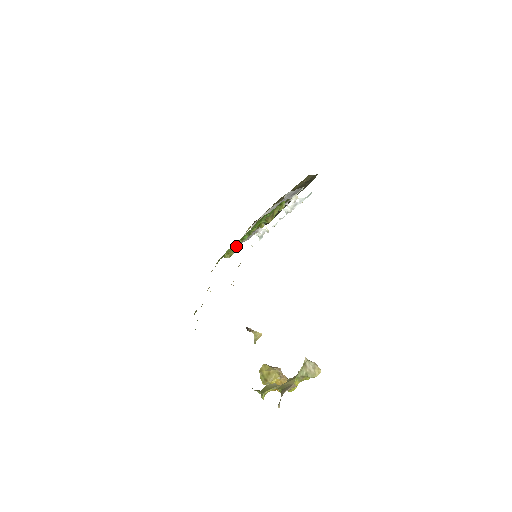
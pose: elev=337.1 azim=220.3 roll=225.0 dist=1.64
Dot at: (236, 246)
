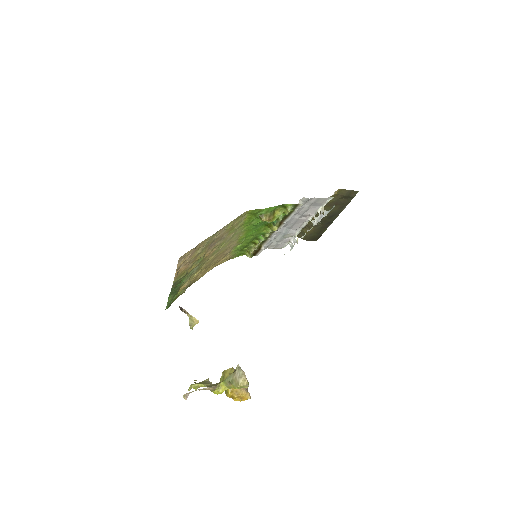
Dot at: (254, 246)
